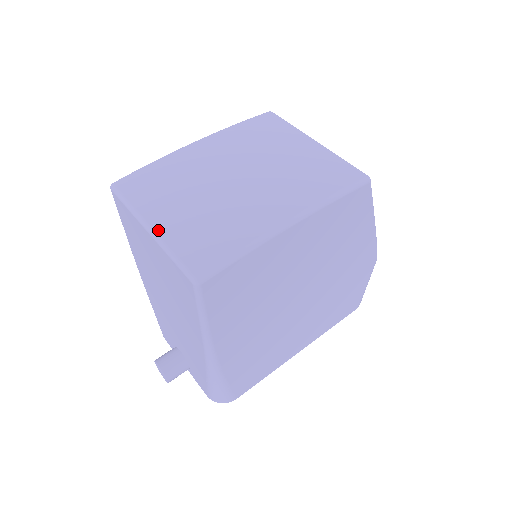
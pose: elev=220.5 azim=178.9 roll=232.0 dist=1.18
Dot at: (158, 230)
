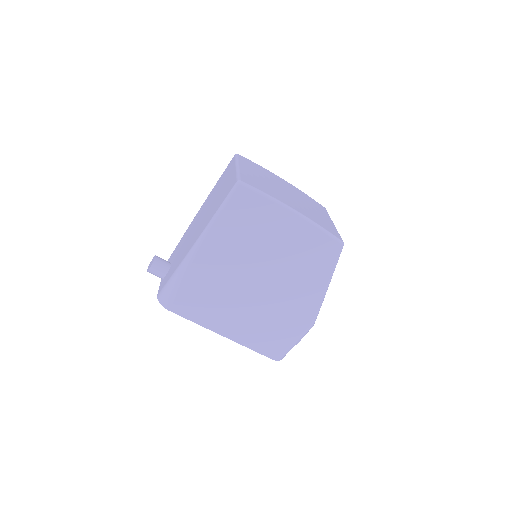
Dot at: (241, 168)
